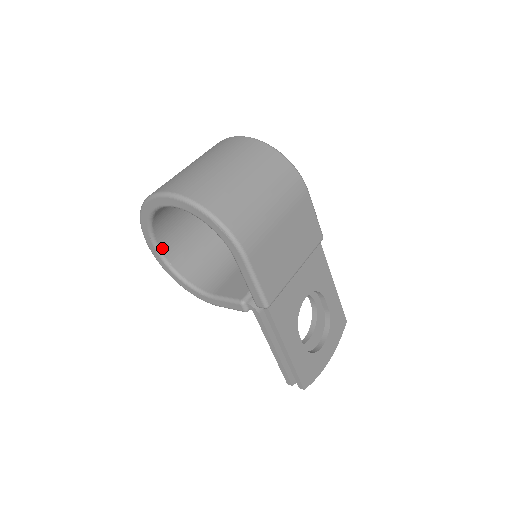
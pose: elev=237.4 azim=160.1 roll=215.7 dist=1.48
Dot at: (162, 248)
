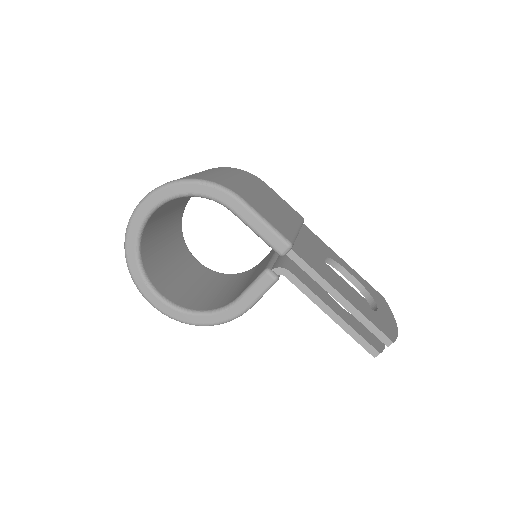
Dot at: (163, 294)
